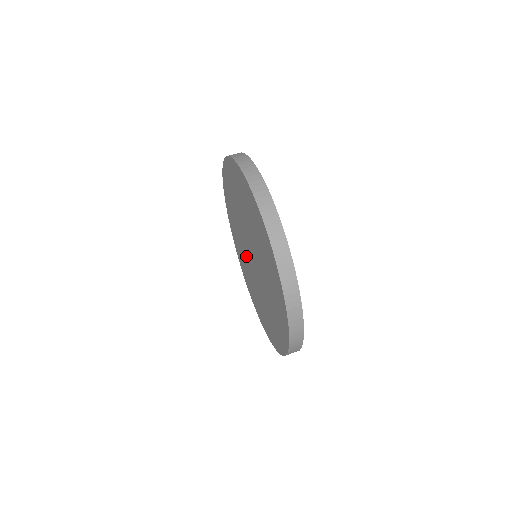
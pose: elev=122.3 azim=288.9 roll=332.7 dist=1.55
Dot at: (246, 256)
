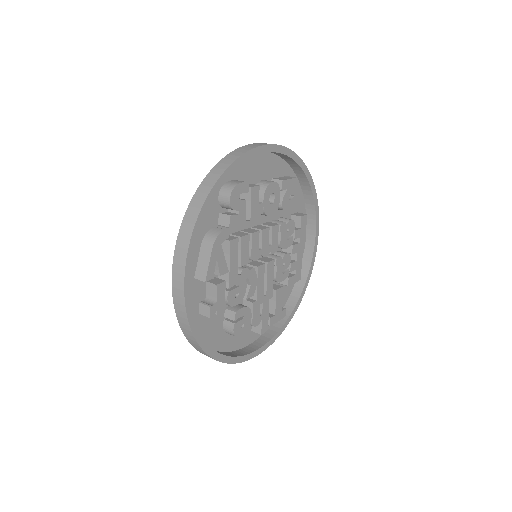
Dot at: occluded
